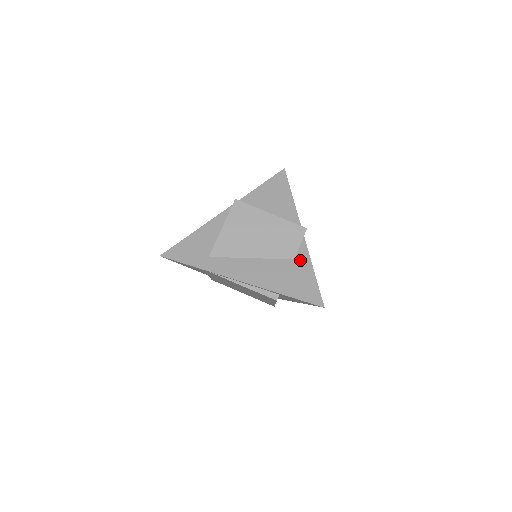
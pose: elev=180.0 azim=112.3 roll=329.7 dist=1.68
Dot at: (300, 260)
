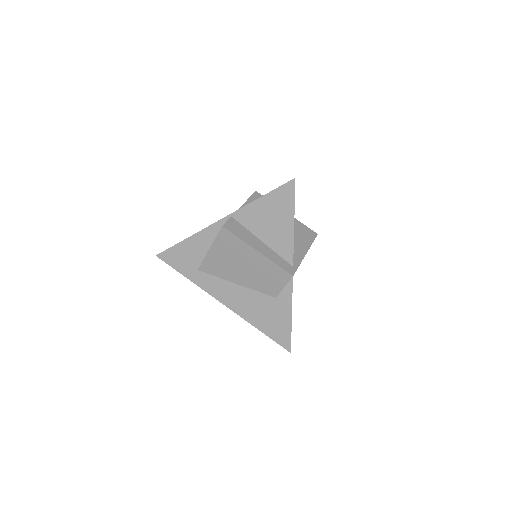
Dot at: (281, 301)
